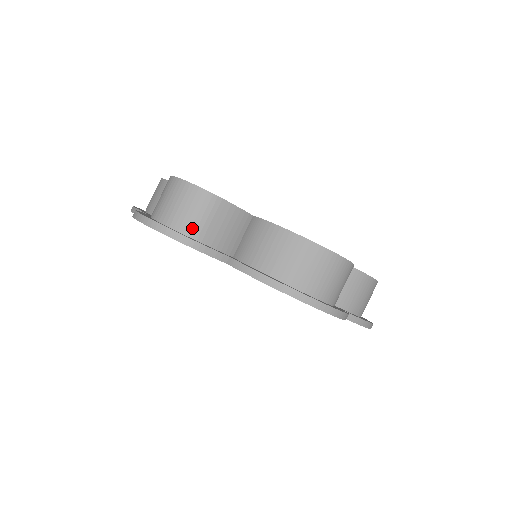
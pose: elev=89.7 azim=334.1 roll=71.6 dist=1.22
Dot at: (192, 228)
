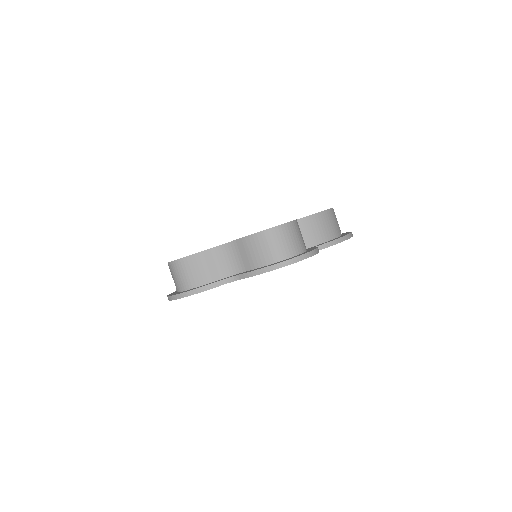
Dot at: (303, 246)
